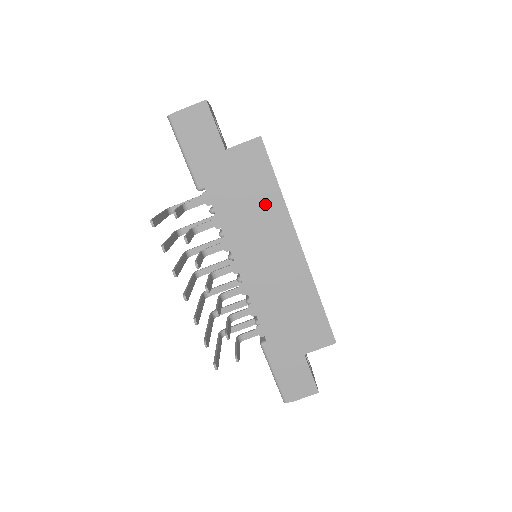
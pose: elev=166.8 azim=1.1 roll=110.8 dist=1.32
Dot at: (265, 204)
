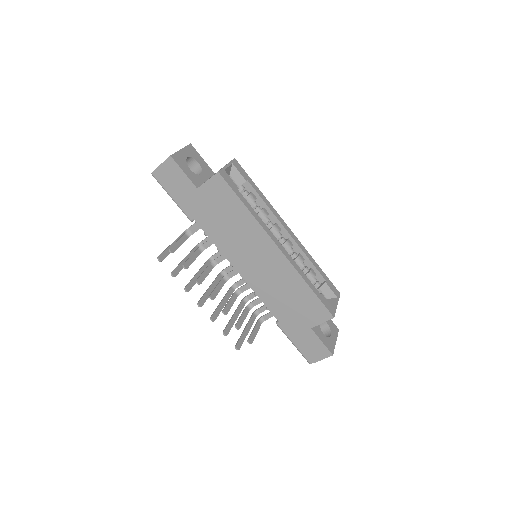
Dot at: (240, 222)
